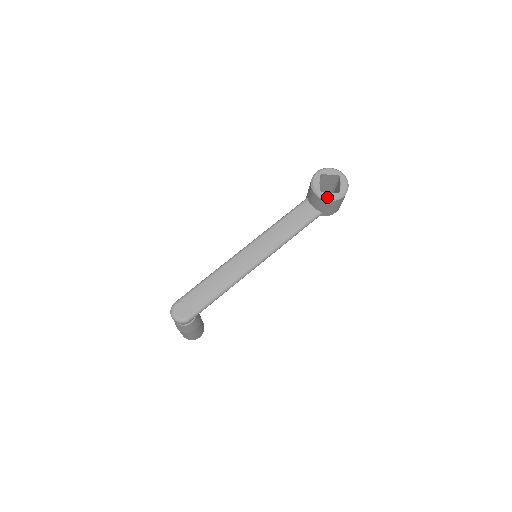
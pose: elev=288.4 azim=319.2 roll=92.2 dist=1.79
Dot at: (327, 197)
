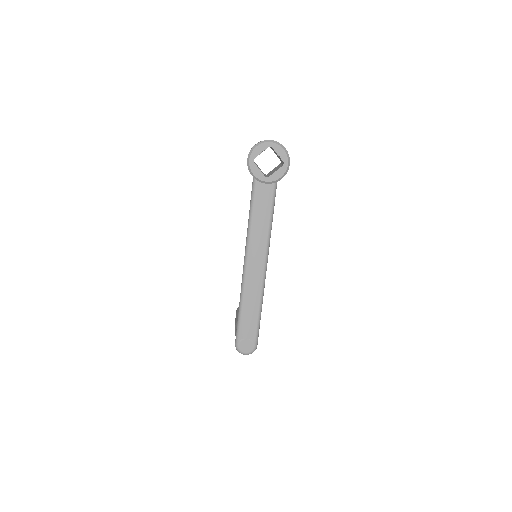
Dot at: (277, 178)
